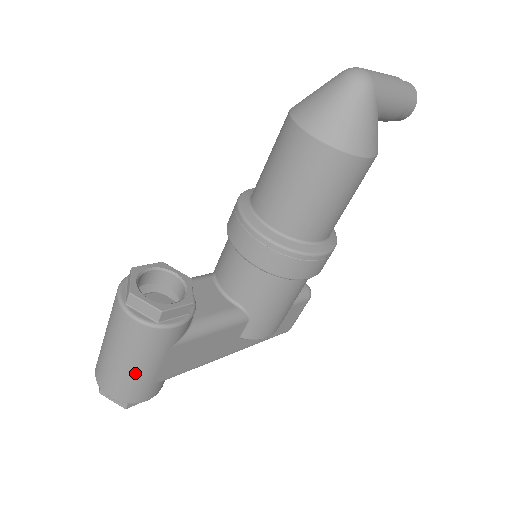
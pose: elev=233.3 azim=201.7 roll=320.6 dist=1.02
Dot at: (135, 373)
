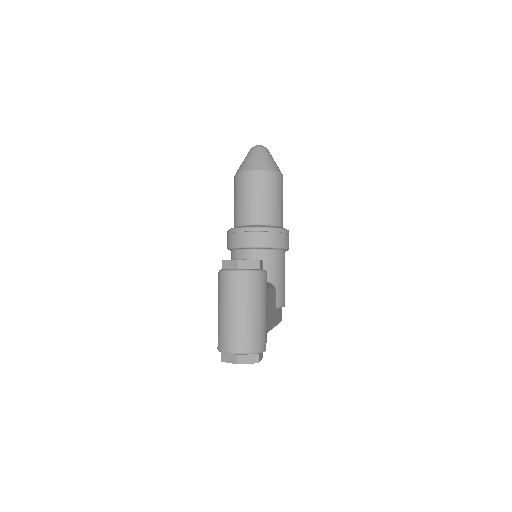
Dot at: (259, 317)
